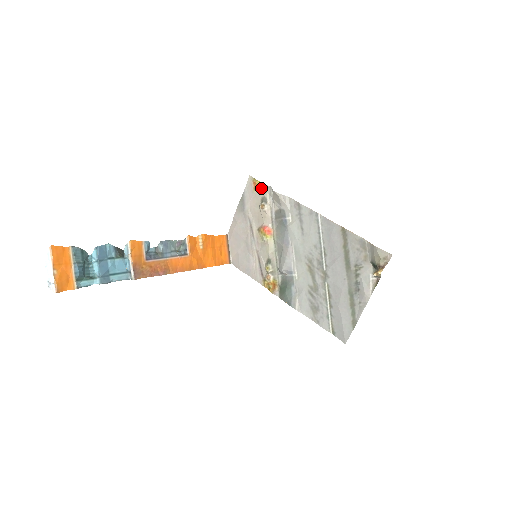
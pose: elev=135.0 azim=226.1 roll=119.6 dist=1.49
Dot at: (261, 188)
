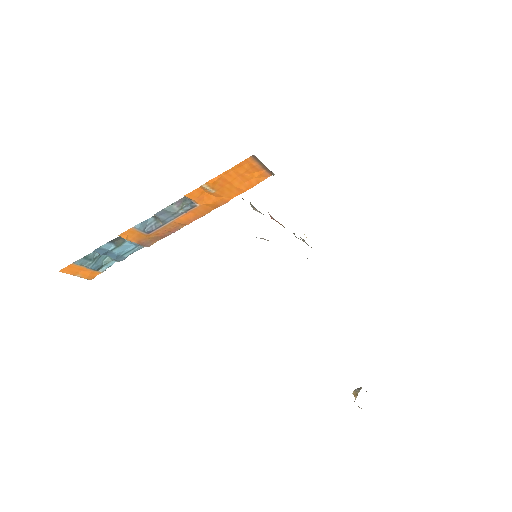
Dot at: occluded
